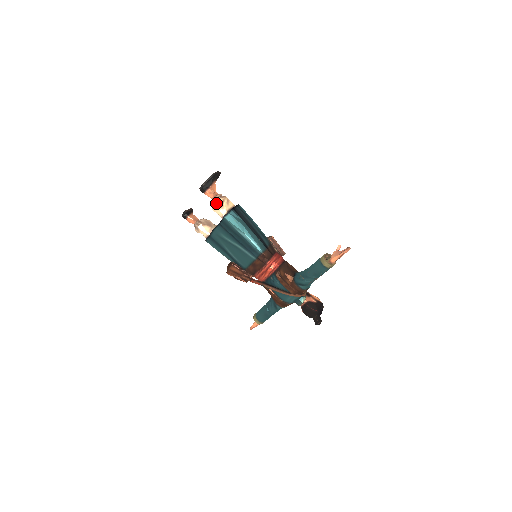
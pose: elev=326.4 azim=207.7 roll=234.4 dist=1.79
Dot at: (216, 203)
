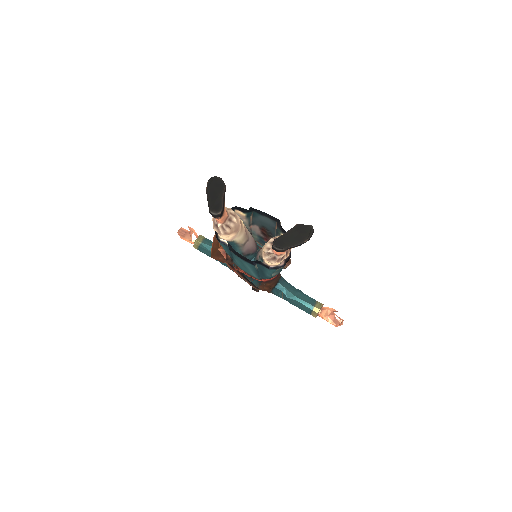
Dot at: (276, 262)
